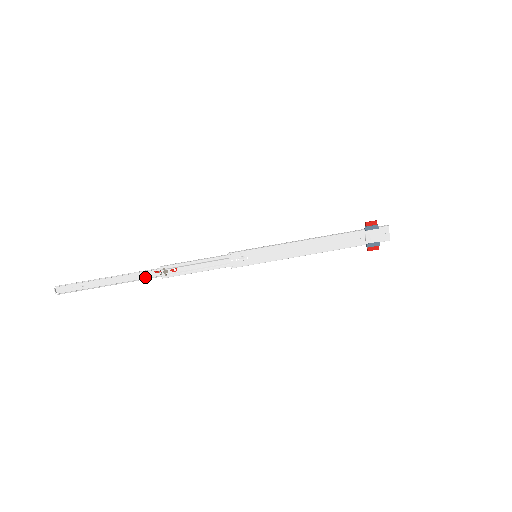
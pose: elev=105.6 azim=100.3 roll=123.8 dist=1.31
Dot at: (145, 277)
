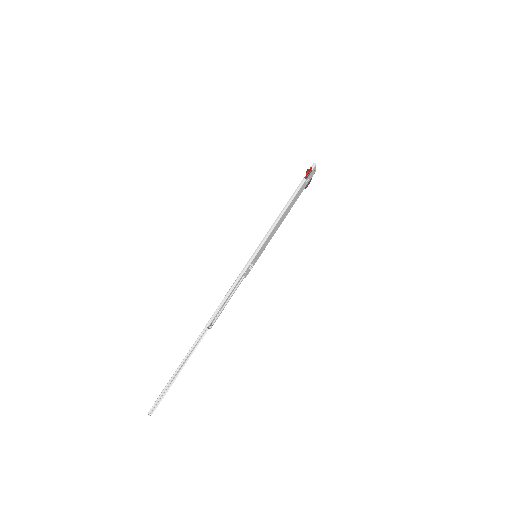
Dot at: (199, 340)
